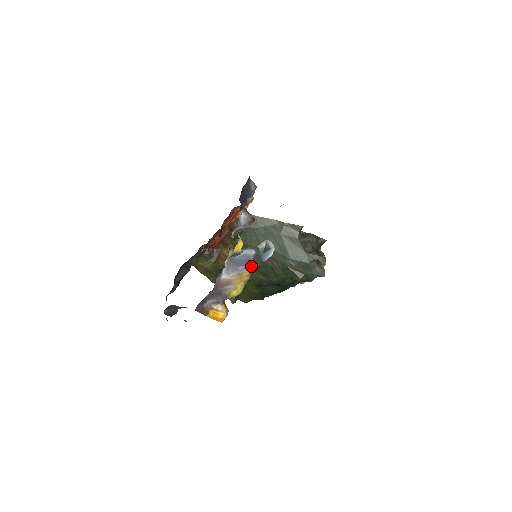
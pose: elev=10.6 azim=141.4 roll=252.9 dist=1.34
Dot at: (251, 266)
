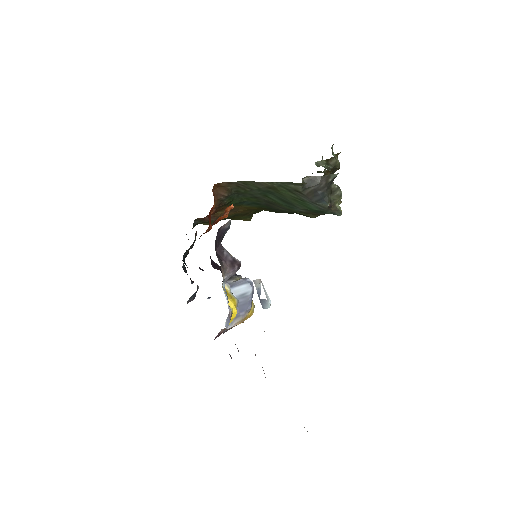
Dot at: (256, 208)
